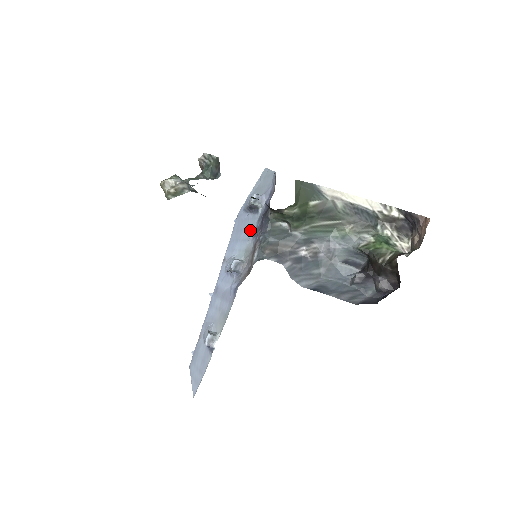
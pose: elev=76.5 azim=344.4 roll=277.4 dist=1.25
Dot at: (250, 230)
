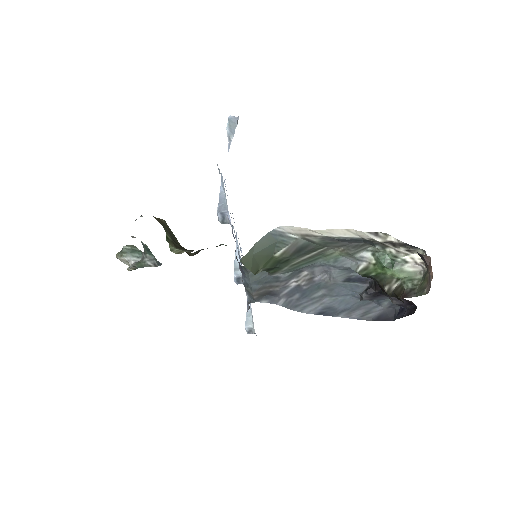
Dot at: occluded
